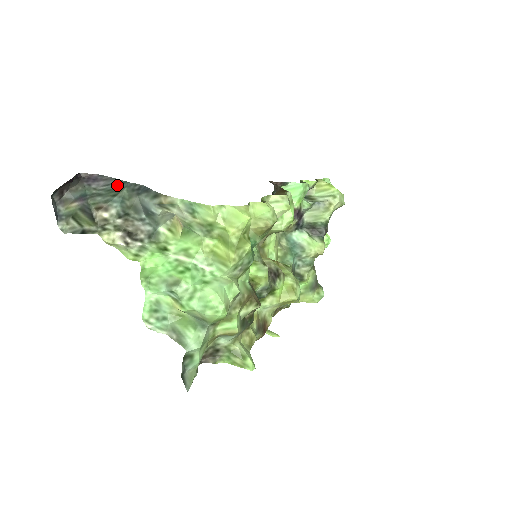
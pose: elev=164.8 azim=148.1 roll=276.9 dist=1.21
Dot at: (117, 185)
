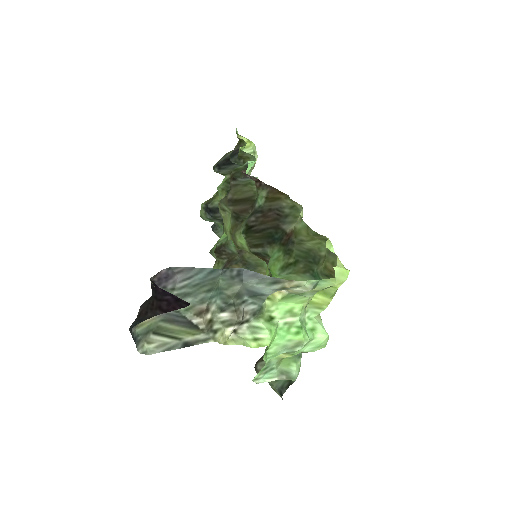
Dot at: (205, 276)
